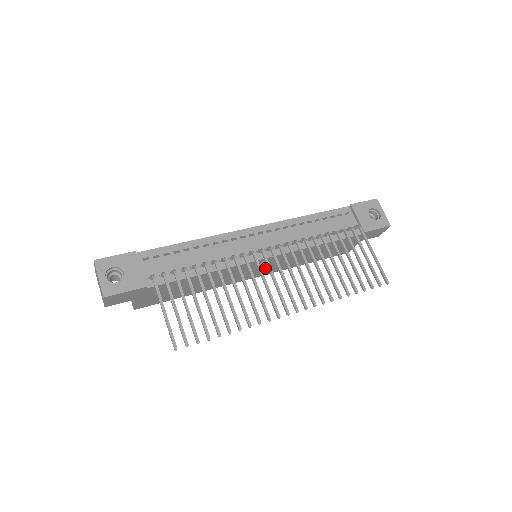
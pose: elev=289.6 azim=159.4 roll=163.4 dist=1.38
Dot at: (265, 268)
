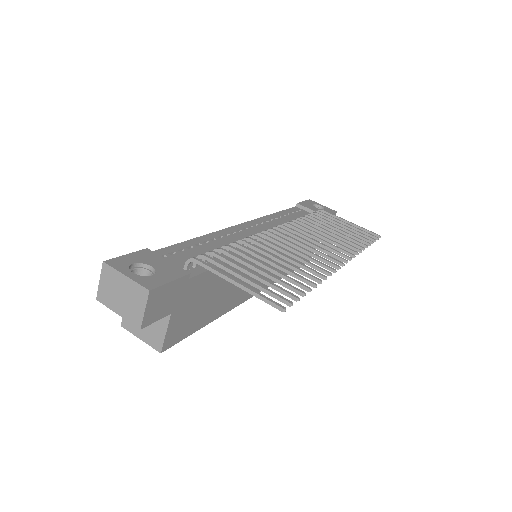
Dot at: occluded
